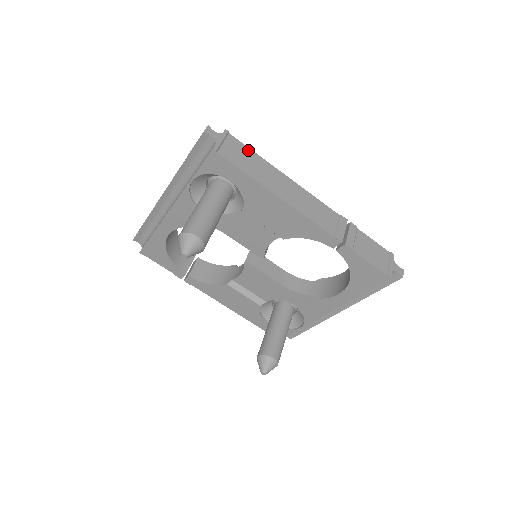
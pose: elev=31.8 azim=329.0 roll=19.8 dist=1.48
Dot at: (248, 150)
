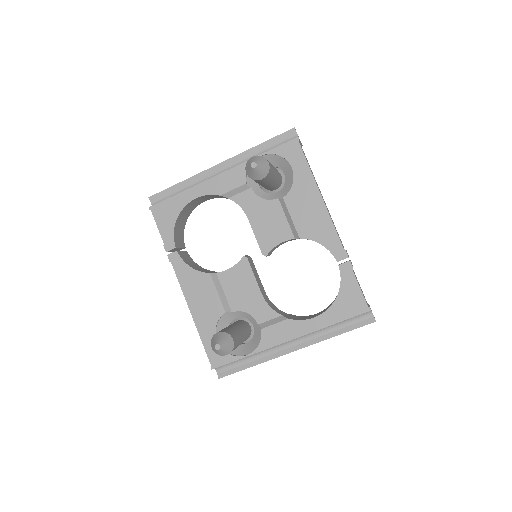
Dot at: occluded
